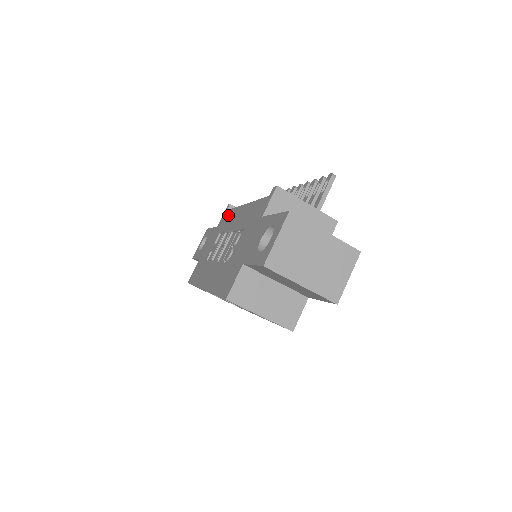
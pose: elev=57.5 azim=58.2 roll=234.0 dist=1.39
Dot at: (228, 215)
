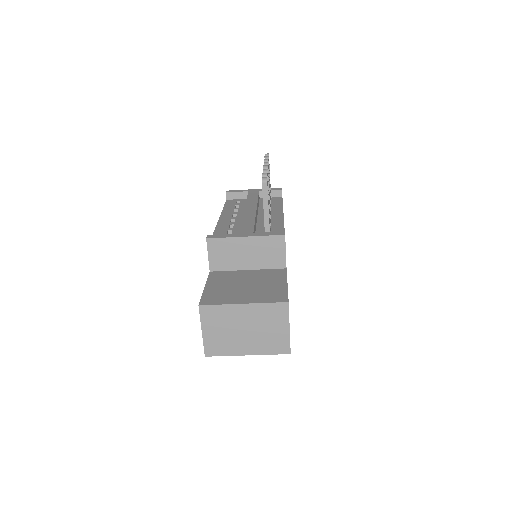
Dot at: occluded
